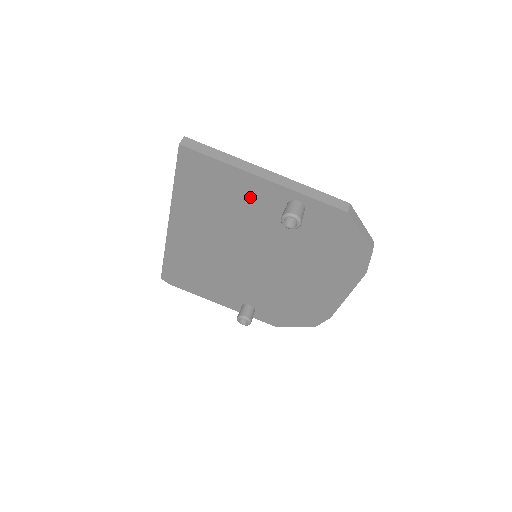
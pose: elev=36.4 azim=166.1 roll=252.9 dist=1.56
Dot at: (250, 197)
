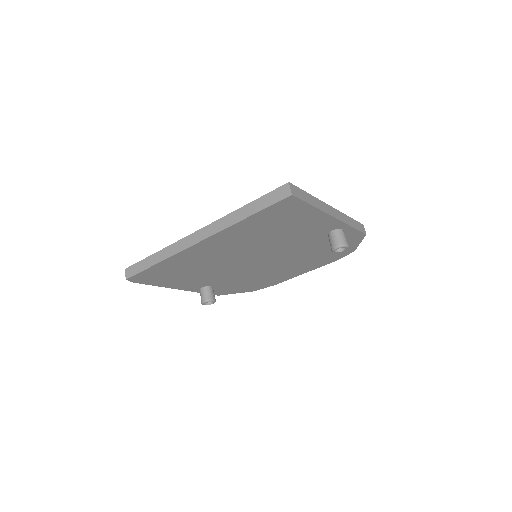
Dot at: (308, 227)
